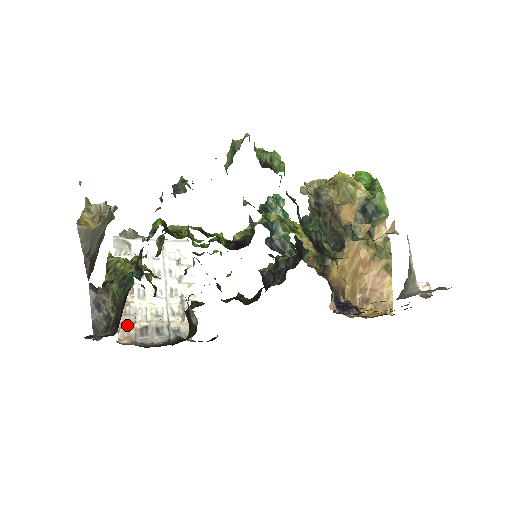
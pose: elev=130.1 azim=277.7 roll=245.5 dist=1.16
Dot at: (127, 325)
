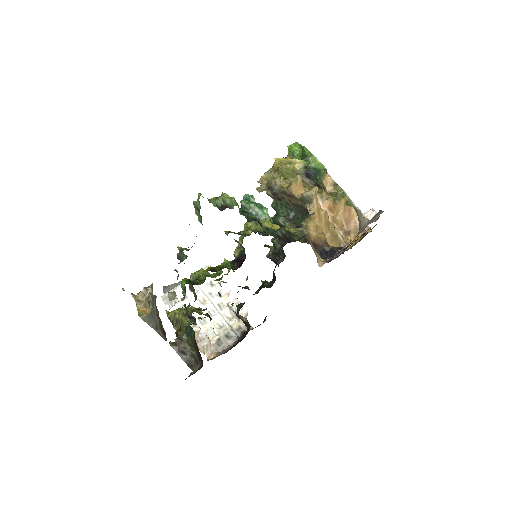
Dot at: (206, 346)
